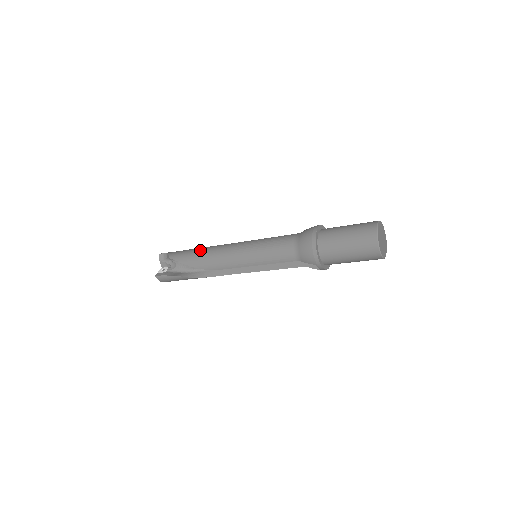
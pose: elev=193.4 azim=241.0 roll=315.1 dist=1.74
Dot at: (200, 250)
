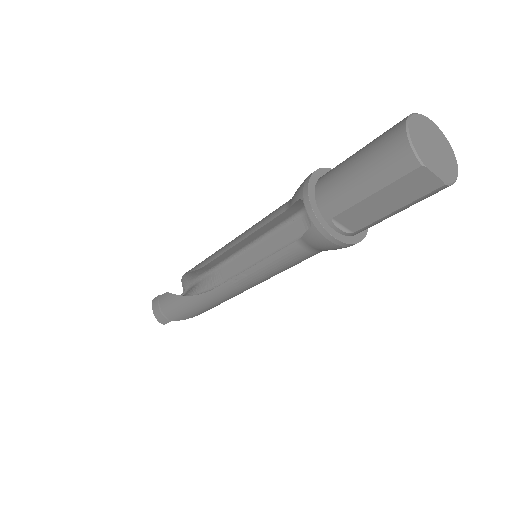
Dot at: occluded
